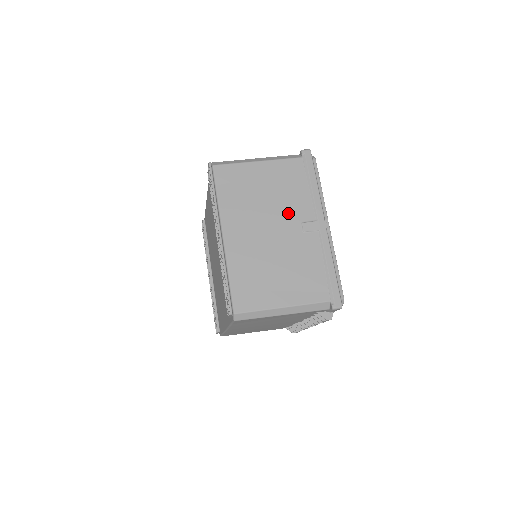
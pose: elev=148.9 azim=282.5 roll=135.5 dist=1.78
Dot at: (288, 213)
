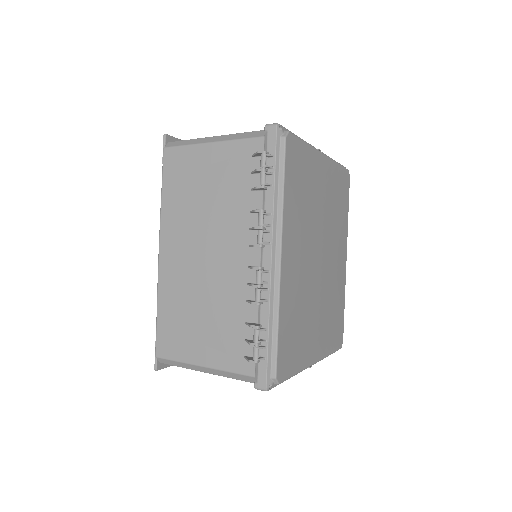
Dot at: occluded
